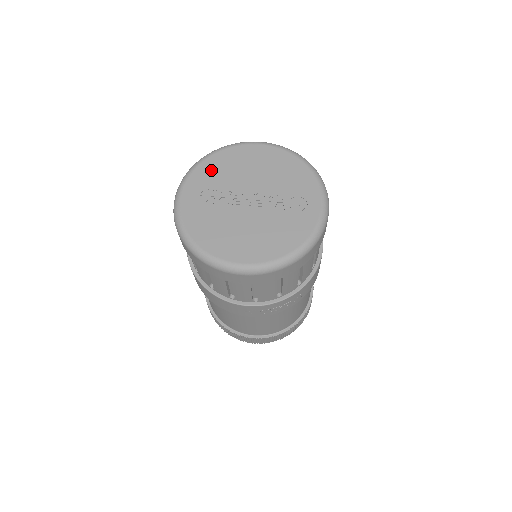
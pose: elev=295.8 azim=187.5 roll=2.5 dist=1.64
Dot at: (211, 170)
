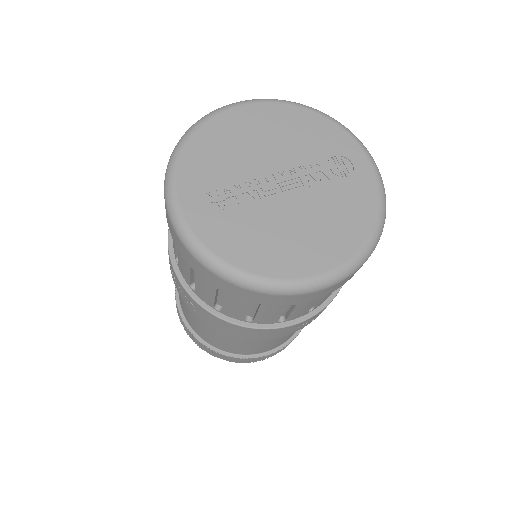
Dot at: (201, 162)
